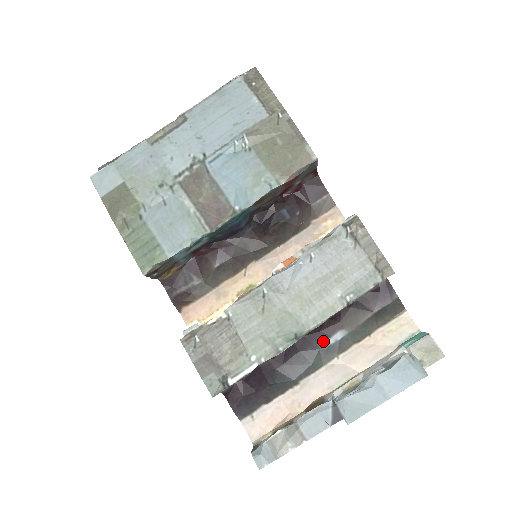
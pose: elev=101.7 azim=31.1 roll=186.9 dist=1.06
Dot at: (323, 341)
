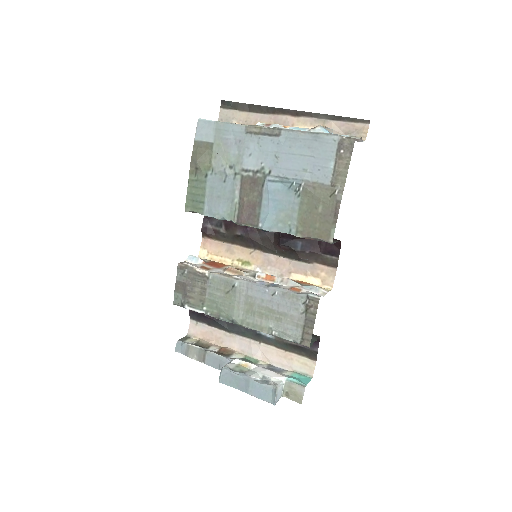
Dot at: occluded
